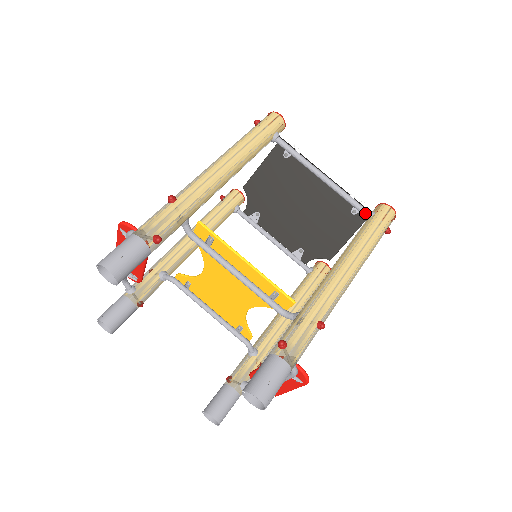
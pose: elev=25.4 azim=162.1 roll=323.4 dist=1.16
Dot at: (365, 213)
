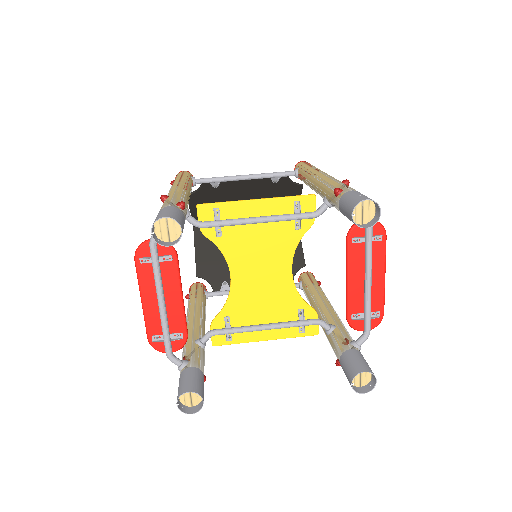
Dot at: (293, 172)
